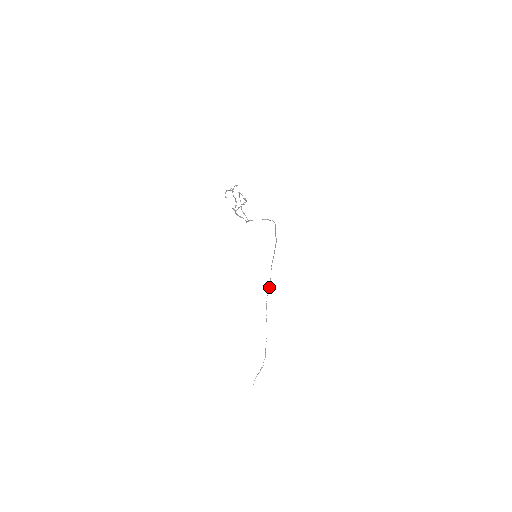
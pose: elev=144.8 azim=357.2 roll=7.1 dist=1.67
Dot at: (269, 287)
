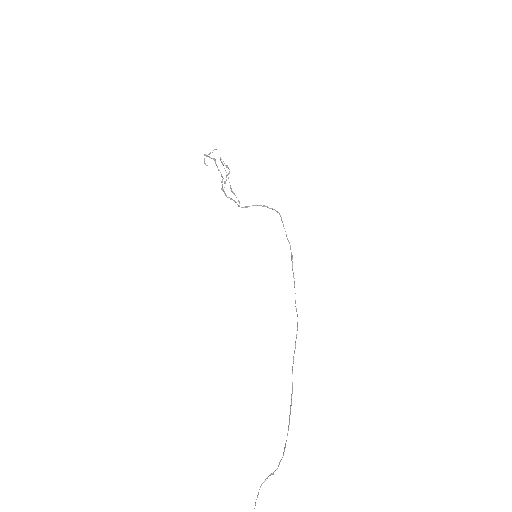
Dot at: (296, 334)
